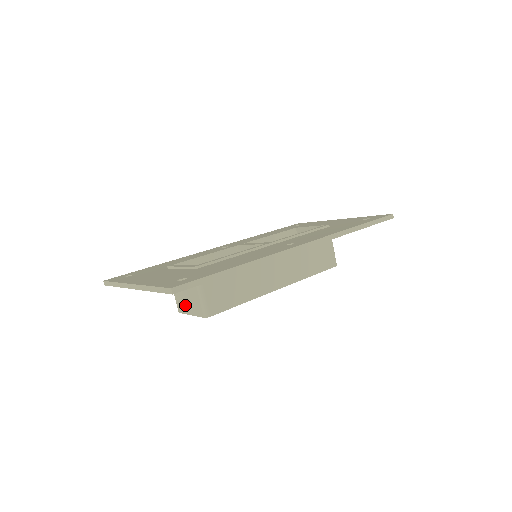
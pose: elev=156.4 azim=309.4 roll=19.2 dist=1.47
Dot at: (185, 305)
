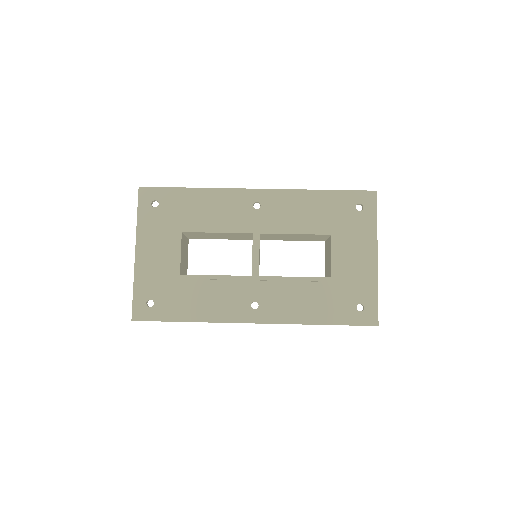
Dot at: occluded
